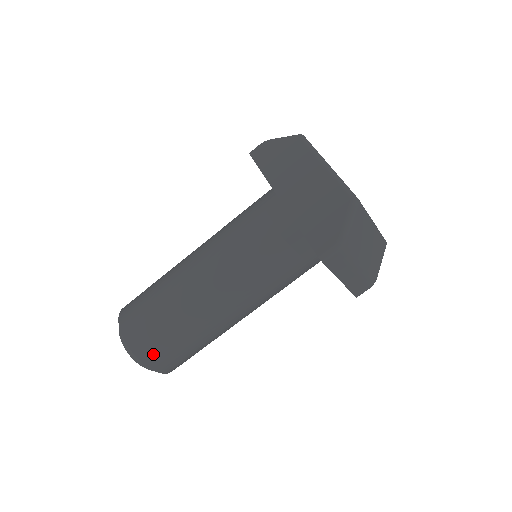
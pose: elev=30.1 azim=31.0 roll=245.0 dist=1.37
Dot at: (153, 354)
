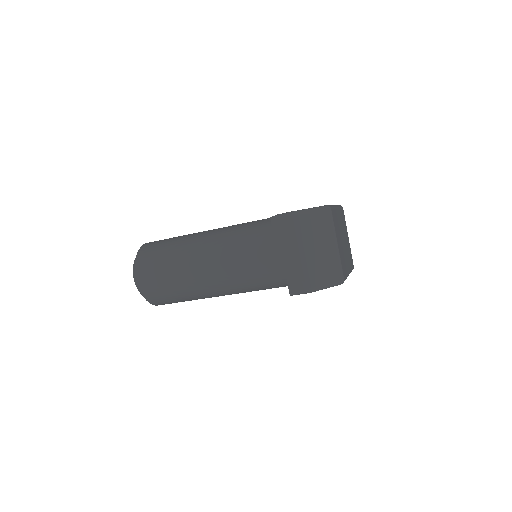
Dot at: (145, 260)
